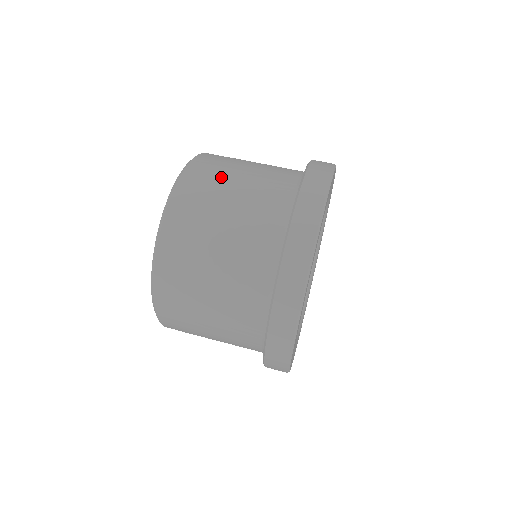
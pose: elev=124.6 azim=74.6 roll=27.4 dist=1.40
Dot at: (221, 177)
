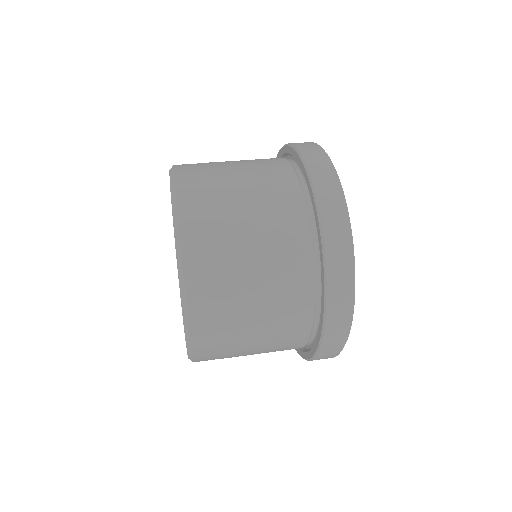
Dot at: (227, 244)
